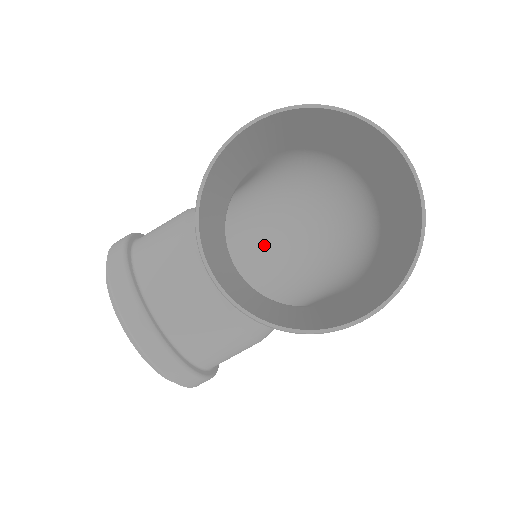
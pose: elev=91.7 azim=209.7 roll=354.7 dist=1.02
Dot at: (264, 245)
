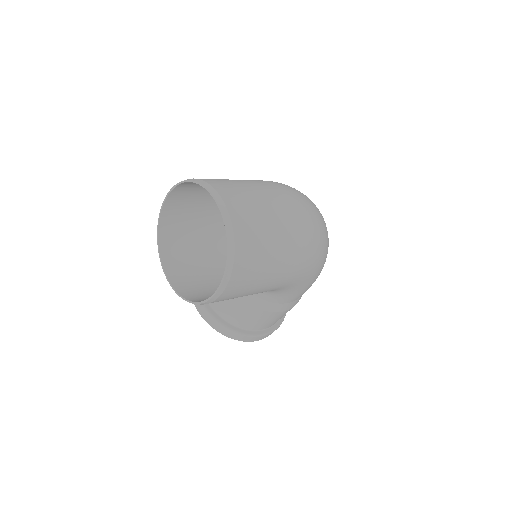
Dot at: occluded
